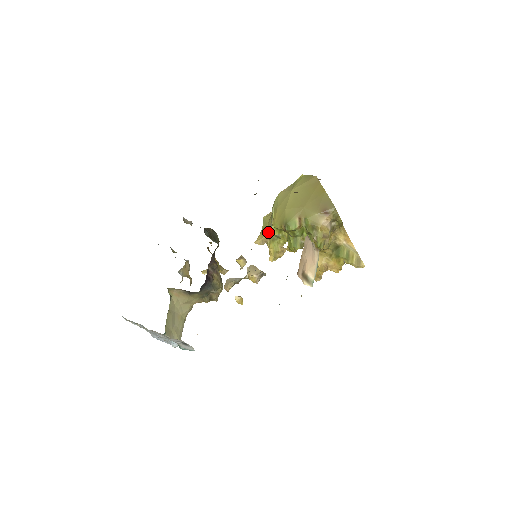
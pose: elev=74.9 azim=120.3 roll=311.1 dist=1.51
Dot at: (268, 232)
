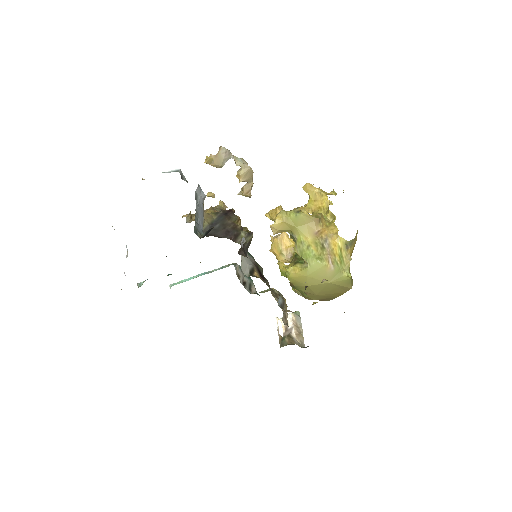
Dot at: (288, 231)
